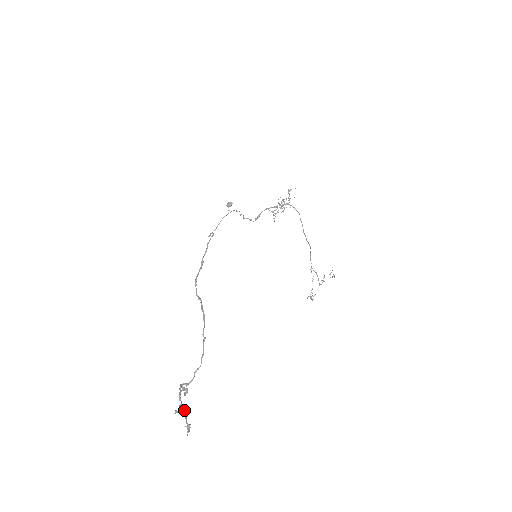
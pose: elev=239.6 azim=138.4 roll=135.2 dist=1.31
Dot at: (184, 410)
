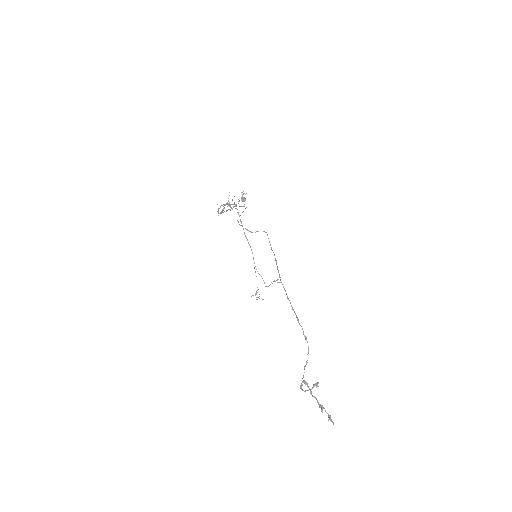
Dot at: (320, 404)
